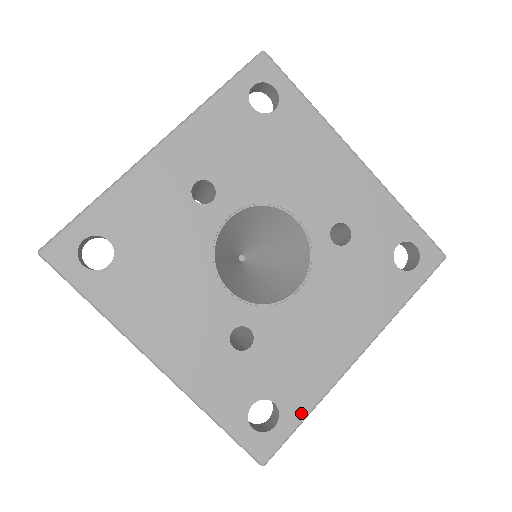
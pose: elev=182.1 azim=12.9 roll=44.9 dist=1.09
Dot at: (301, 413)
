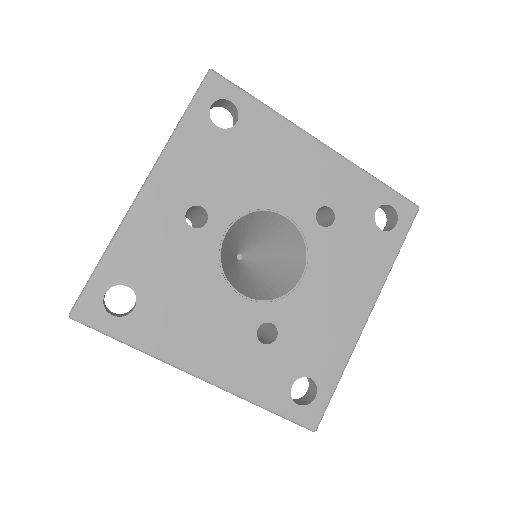
Dot at: (334, 379)
